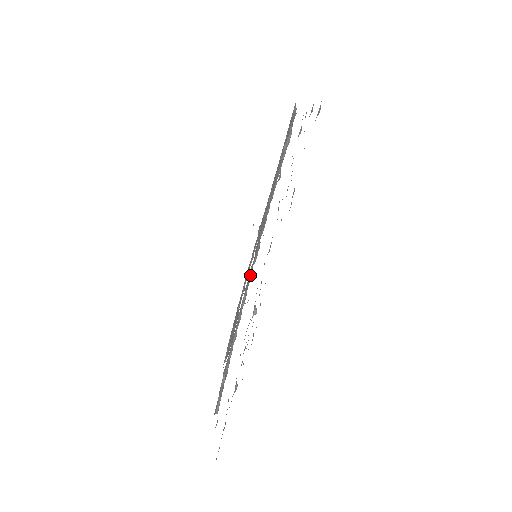
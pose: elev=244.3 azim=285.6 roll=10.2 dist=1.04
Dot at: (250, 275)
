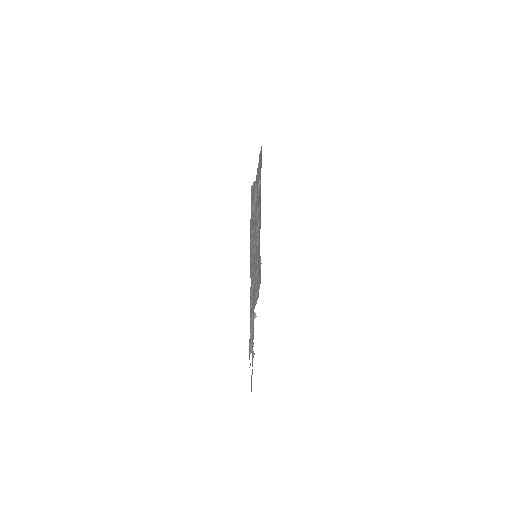
Dot at: (252, 279)
